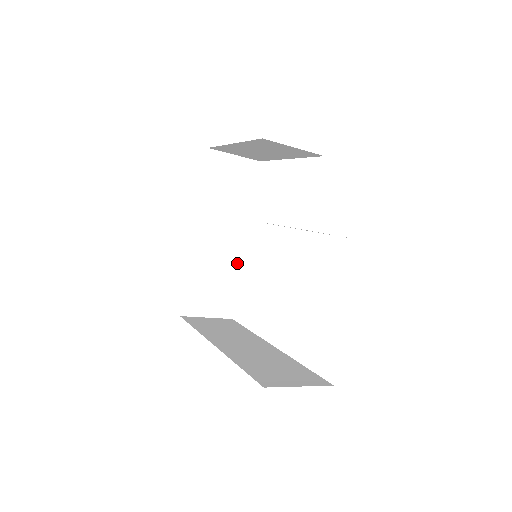
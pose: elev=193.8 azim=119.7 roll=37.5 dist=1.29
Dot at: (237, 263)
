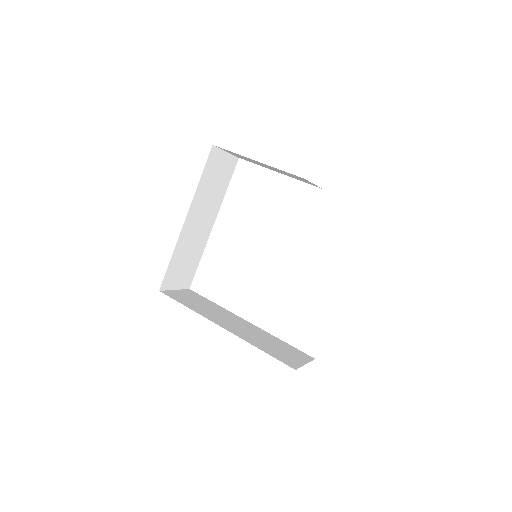
Dot at: (204, 243)
